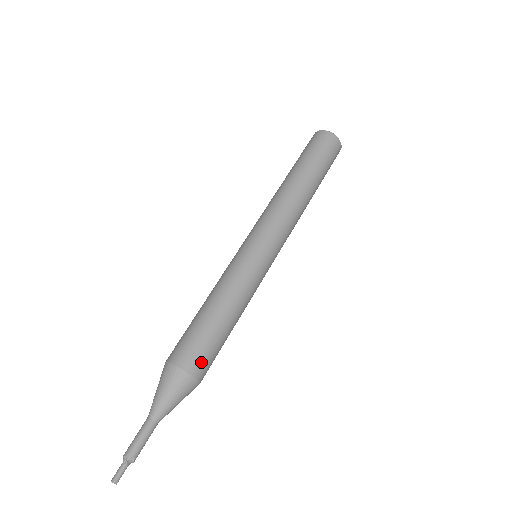
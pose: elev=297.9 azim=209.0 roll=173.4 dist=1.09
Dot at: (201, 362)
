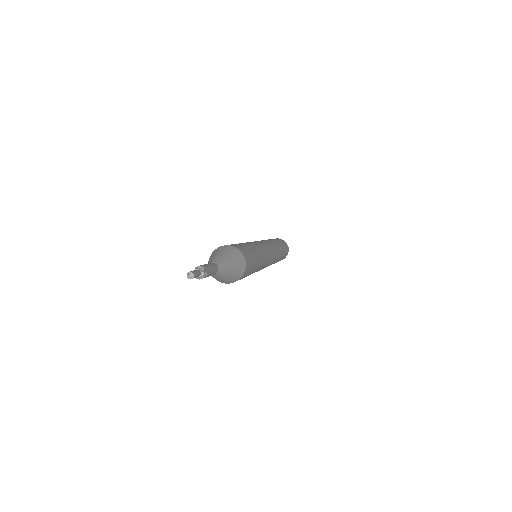
Dot at: (249, 267)
